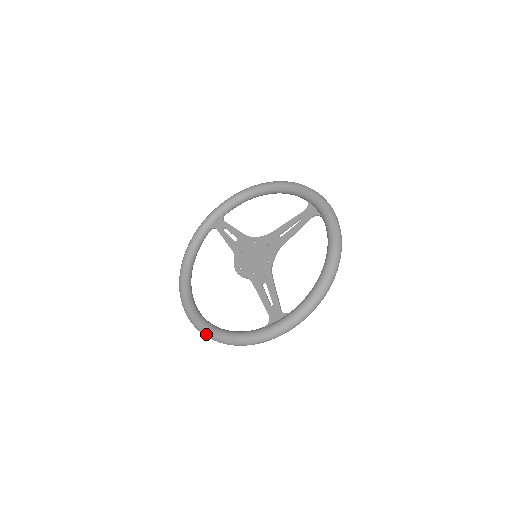
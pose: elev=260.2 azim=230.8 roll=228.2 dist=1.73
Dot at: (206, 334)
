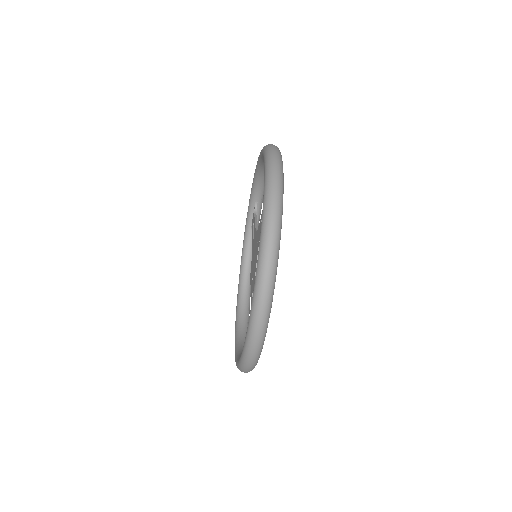
Dot at: occluded
